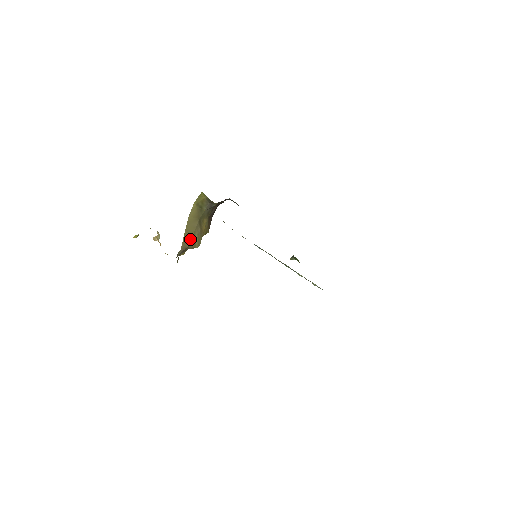
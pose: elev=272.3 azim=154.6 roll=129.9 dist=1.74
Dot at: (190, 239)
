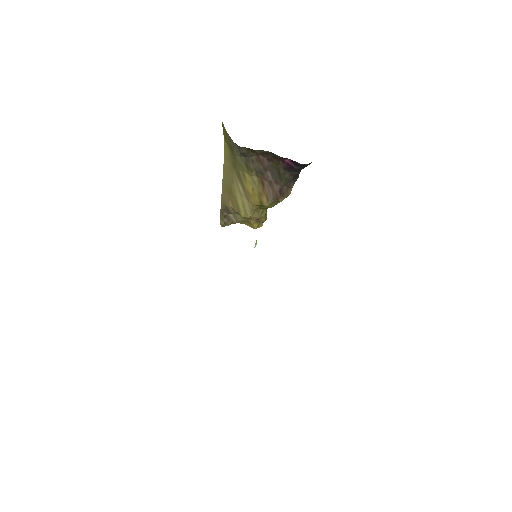
Dot at: (230, 196)
